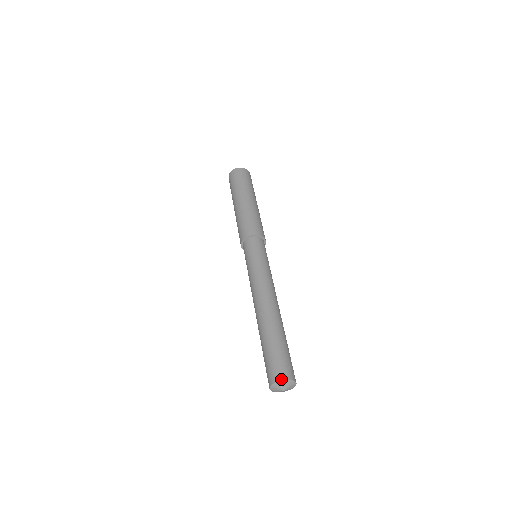
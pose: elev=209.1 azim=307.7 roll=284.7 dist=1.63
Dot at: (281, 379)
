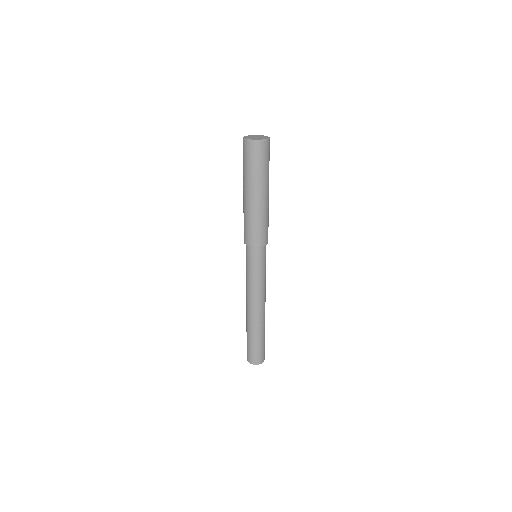
Dot at: (249, 362)
